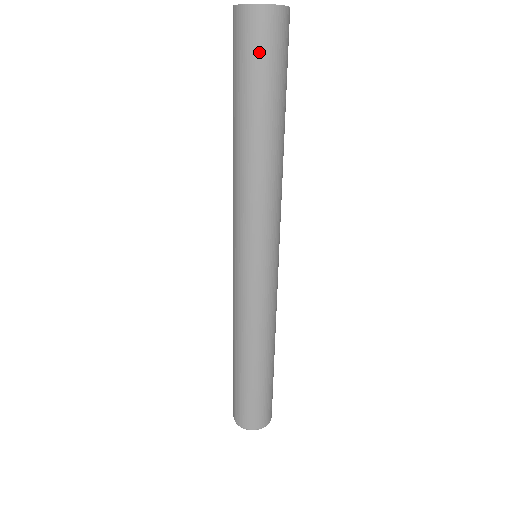
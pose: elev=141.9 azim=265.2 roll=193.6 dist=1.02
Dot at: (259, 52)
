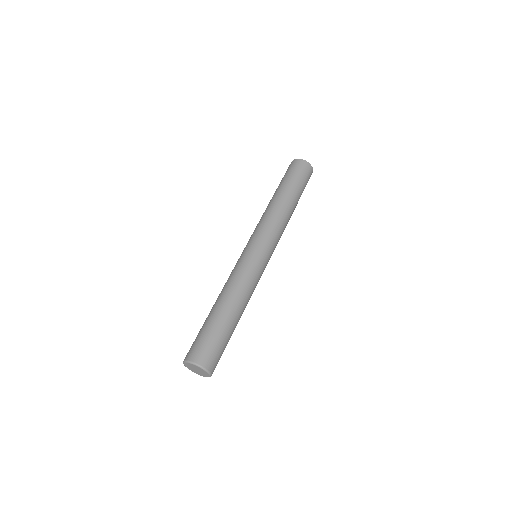
Dot at: (295, 171)
